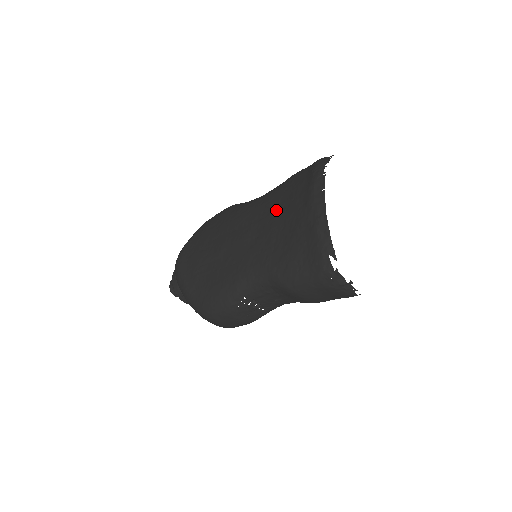
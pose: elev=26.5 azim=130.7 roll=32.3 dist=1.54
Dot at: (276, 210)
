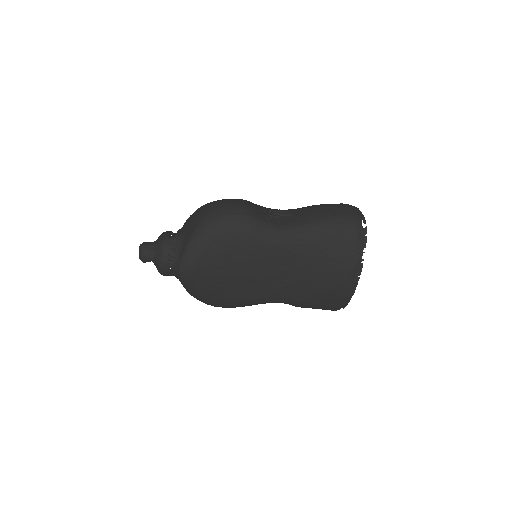
Dot at: (311, 267)
